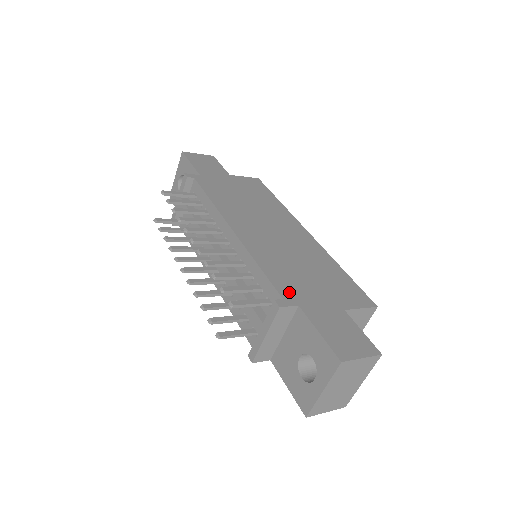
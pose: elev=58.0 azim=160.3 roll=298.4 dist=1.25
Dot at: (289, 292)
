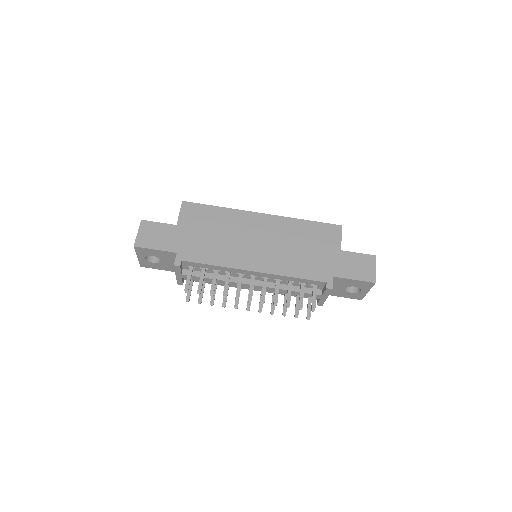
Dot at: (321, 275)
